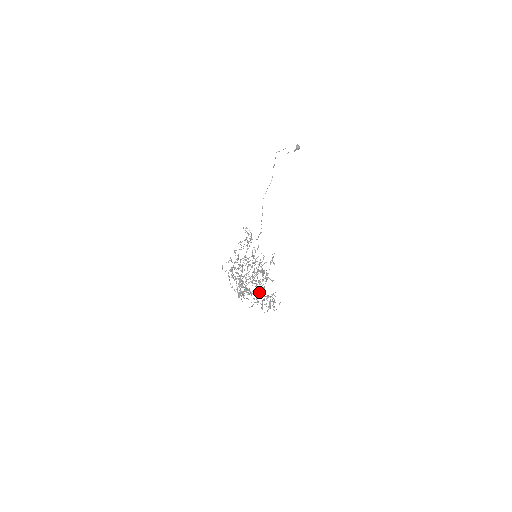
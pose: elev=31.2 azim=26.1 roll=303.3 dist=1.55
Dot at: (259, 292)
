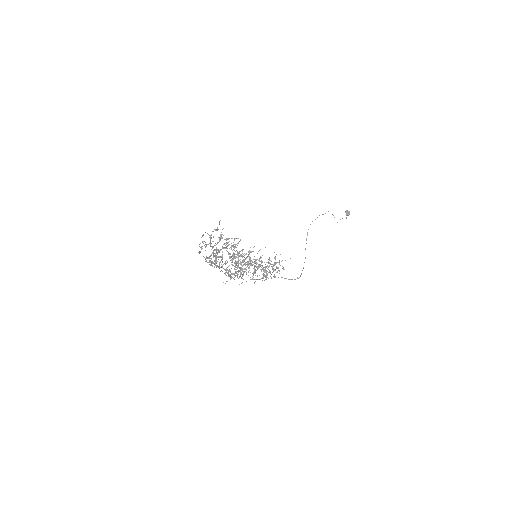
Dot at: occluded
